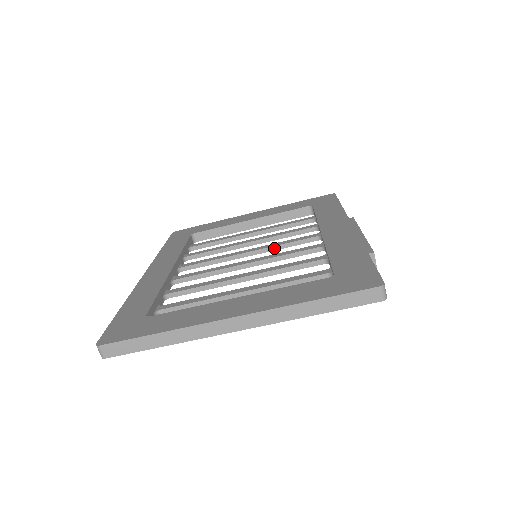
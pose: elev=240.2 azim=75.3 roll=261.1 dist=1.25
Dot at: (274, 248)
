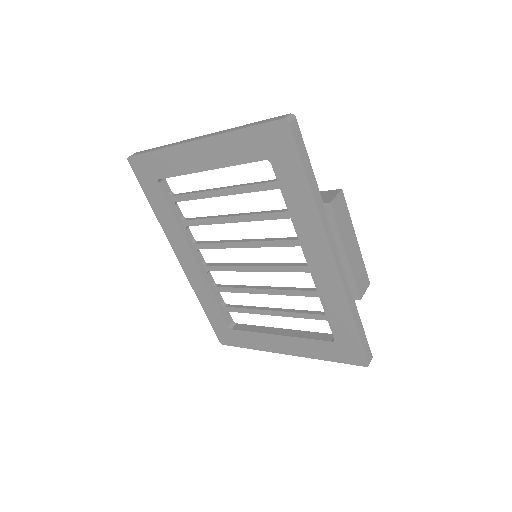
Dot at: (266, 246)
